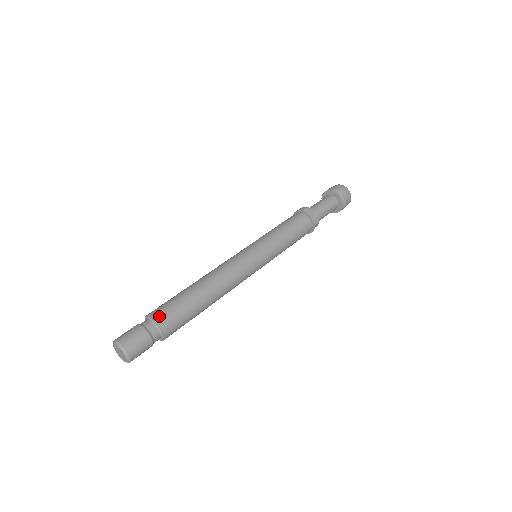
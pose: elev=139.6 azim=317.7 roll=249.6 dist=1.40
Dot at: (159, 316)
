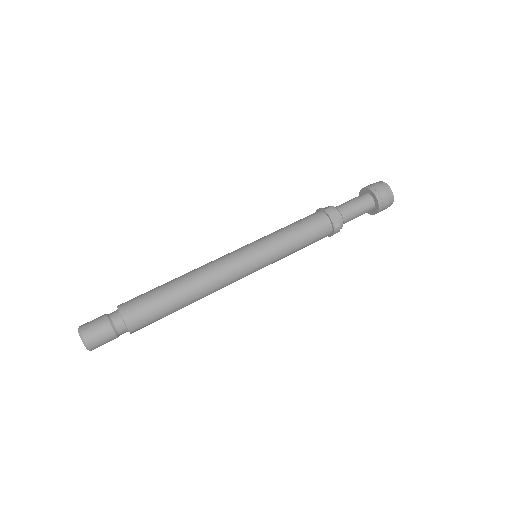
Dot at: (130, 318)
